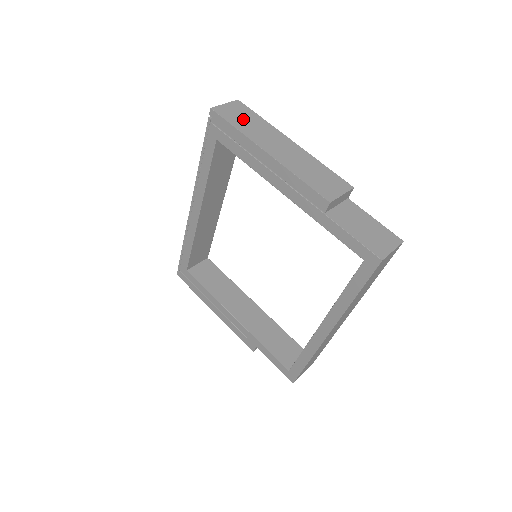
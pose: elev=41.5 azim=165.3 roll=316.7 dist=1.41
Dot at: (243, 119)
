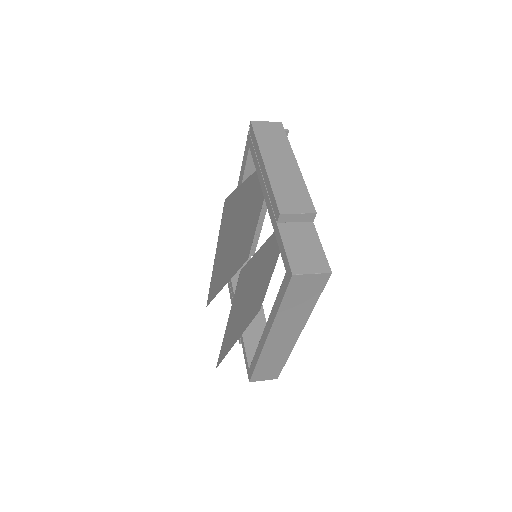
Dot at: (270, 136)
